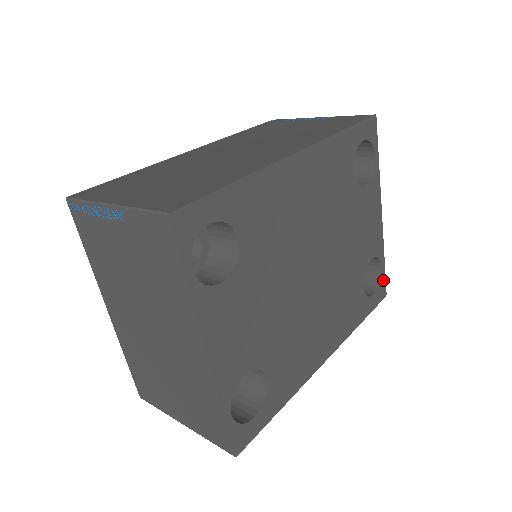
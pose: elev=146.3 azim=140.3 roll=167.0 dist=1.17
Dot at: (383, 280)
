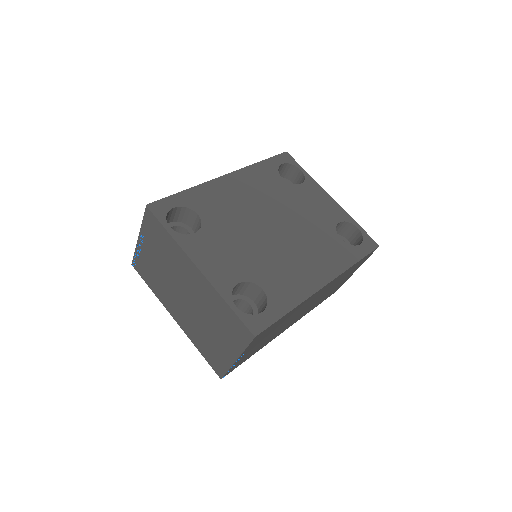
Dot at: (366, 236)
